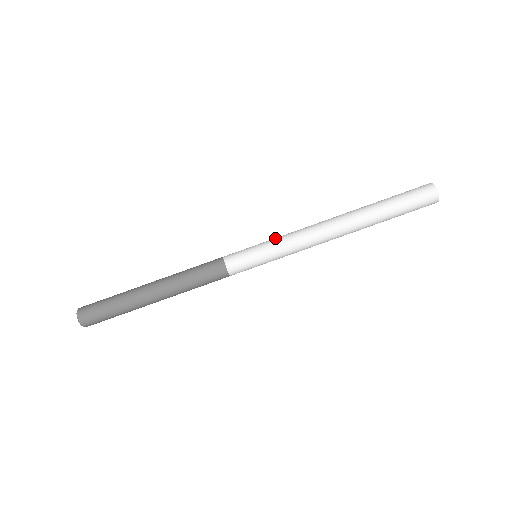
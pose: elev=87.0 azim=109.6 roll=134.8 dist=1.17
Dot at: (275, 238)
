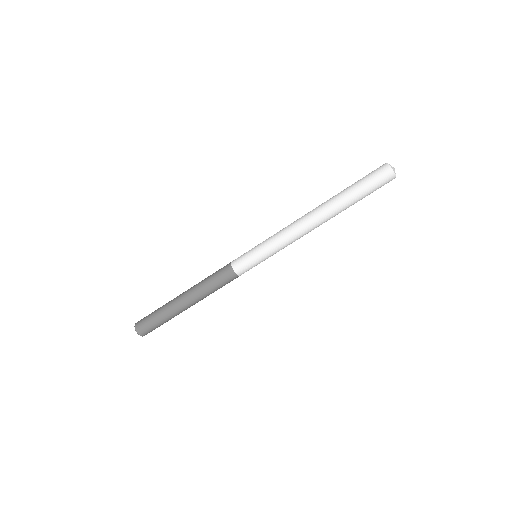
Dot at: occluded
